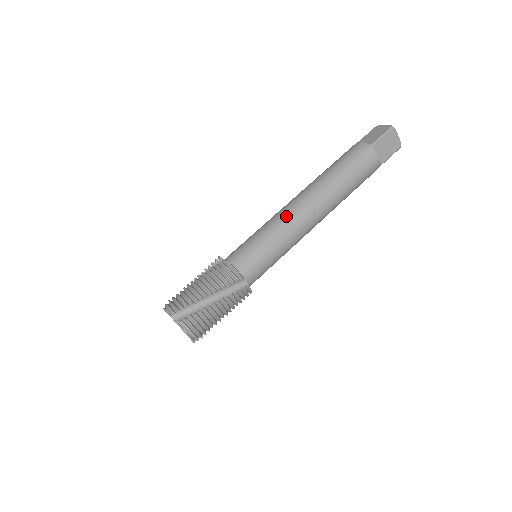
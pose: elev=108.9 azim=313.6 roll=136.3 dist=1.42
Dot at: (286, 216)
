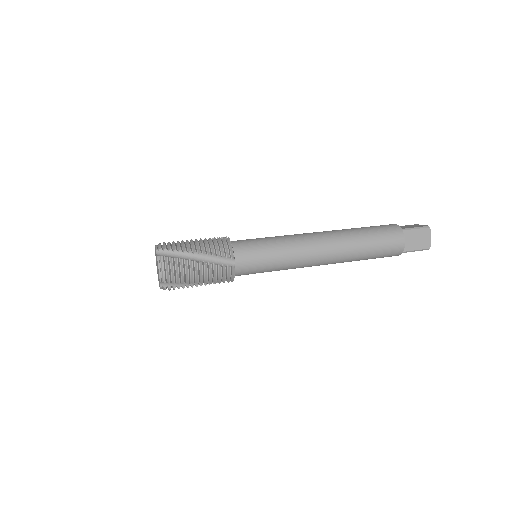
Dot at: occluded
